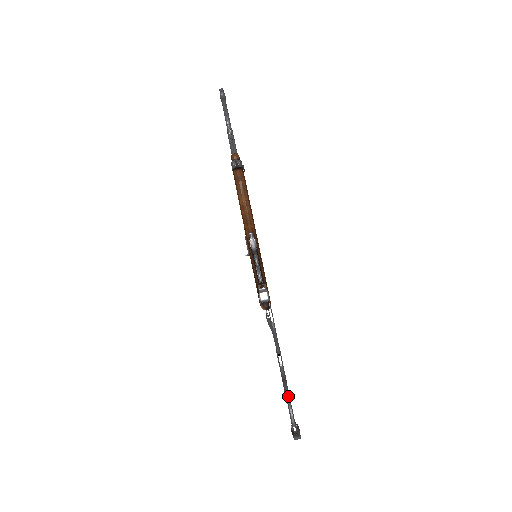
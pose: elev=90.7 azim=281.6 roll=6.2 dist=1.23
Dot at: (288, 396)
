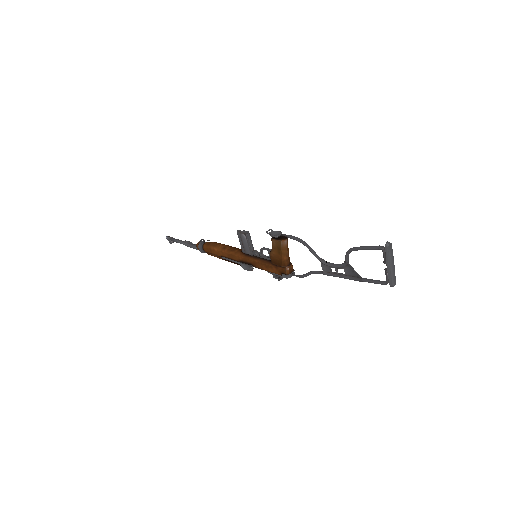
Dot at: (354, 247)
